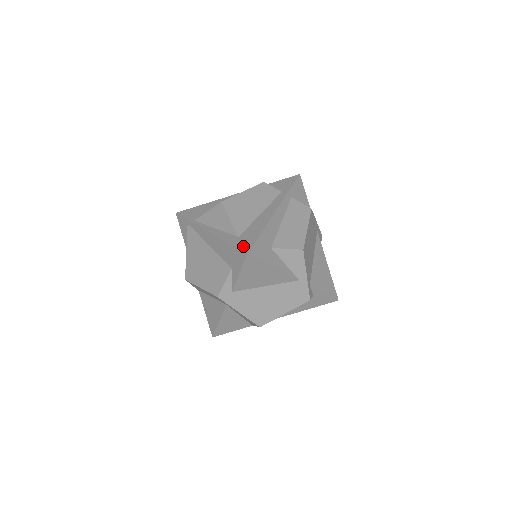
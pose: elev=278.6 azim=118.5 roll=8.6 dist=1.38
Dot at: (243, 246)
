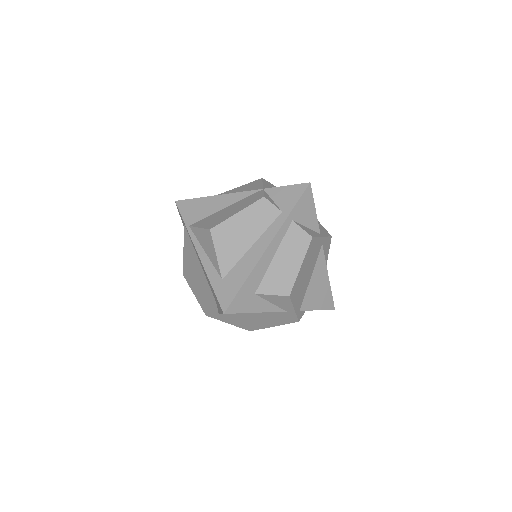
Dot at: (222, 299)
